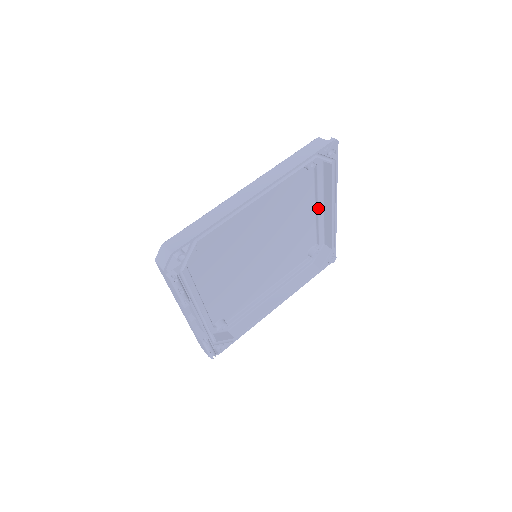
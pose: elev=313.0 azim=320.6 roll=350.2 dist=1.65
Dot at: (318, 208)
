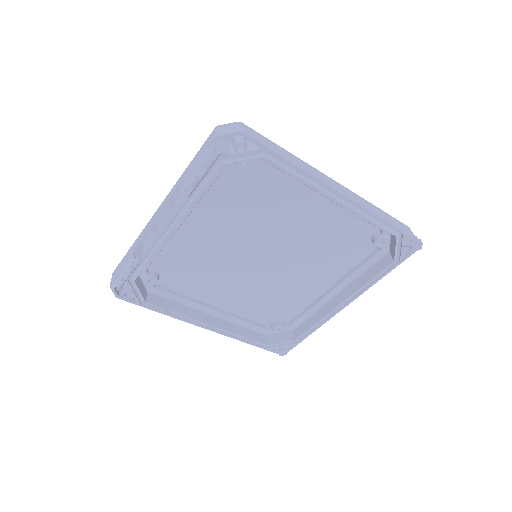
Dot at: (332, 290)
